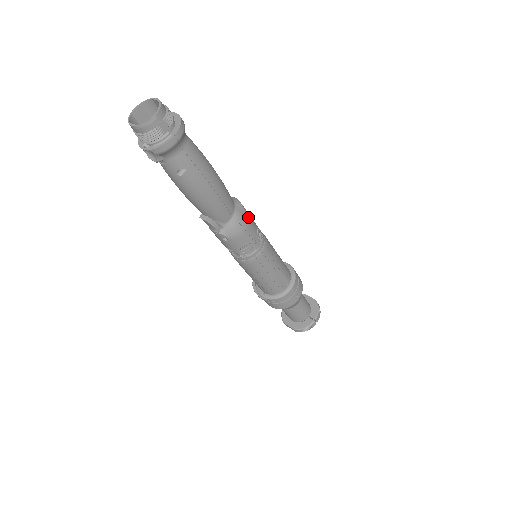
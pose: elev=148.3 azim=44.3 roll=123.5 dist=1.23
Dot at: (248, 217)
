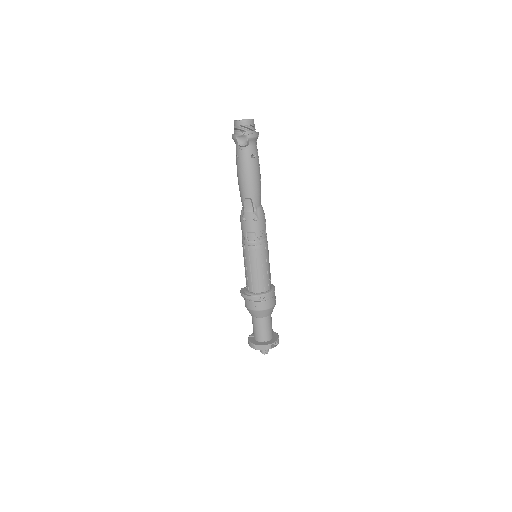
Dot at: occluded
